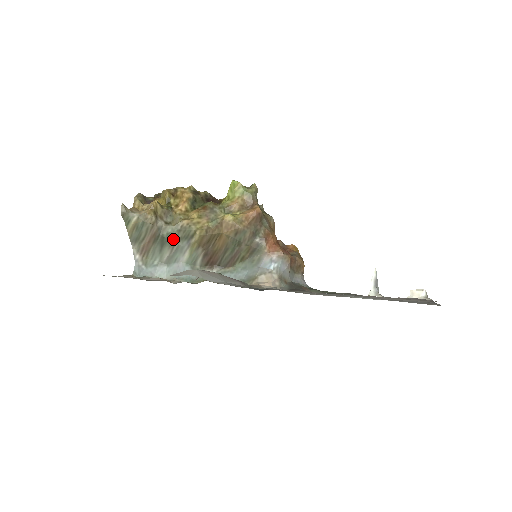
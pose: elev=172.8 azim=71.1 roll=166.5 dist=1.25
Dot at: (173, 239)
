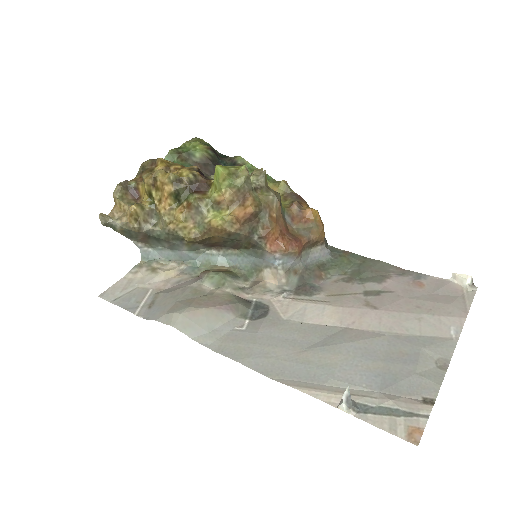
Dot at: (165, 239)
